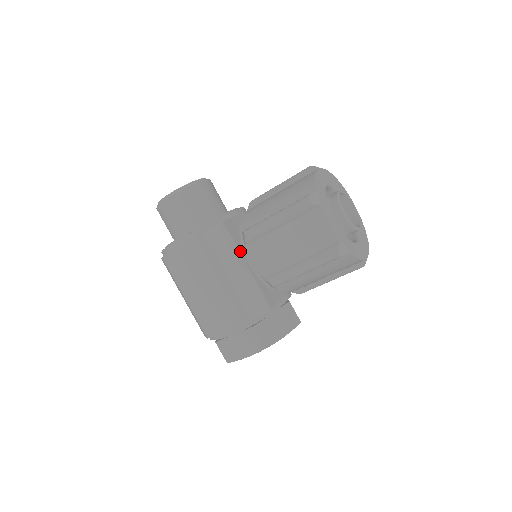
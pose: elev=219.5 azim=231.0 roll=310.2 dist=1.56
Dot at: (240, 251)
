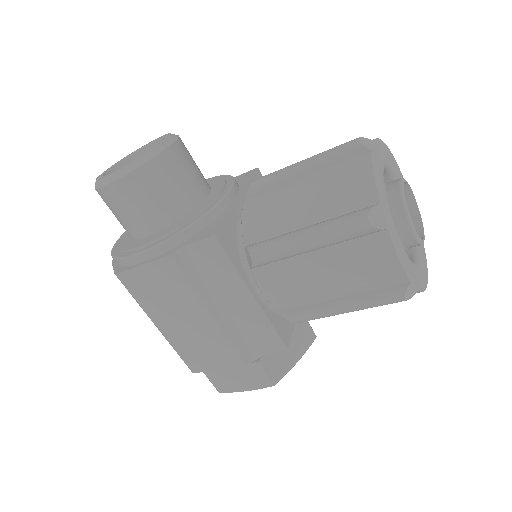
Dot at: (242, 275)
